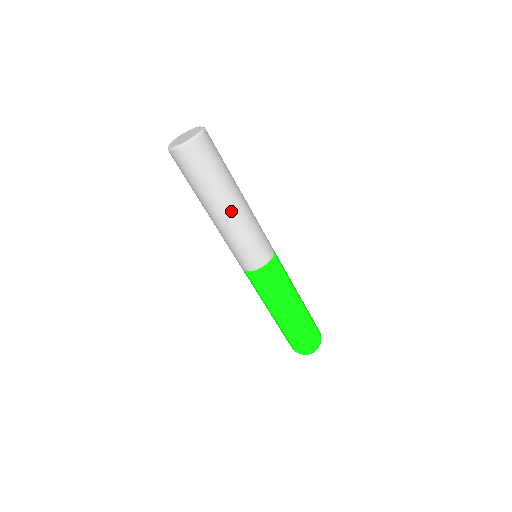
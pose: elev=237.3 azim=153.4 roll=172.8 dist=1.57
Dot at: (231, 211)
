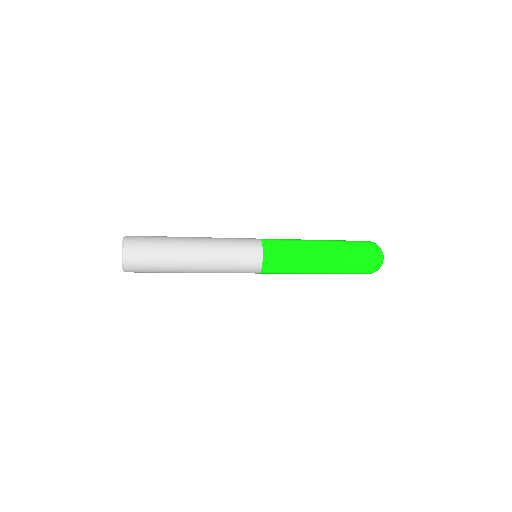
Dot at: (197, 260)
